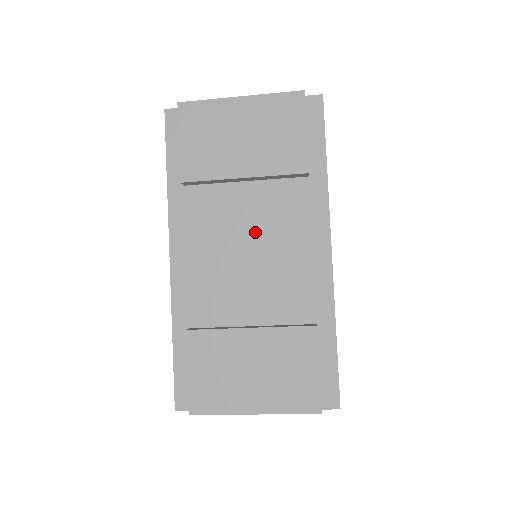
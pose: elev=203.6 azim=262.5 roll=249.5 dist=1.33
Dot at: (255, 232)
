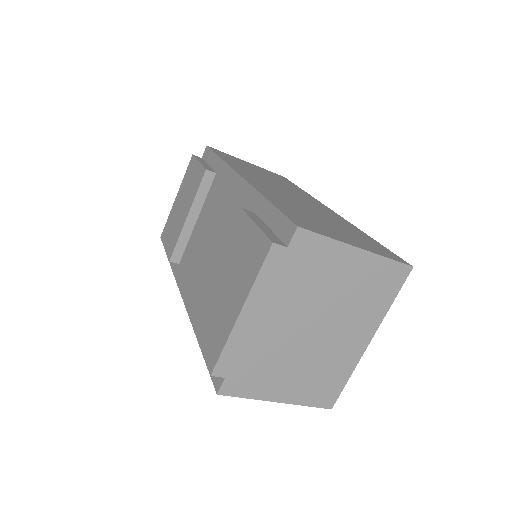
Dot at: (209, 230)
